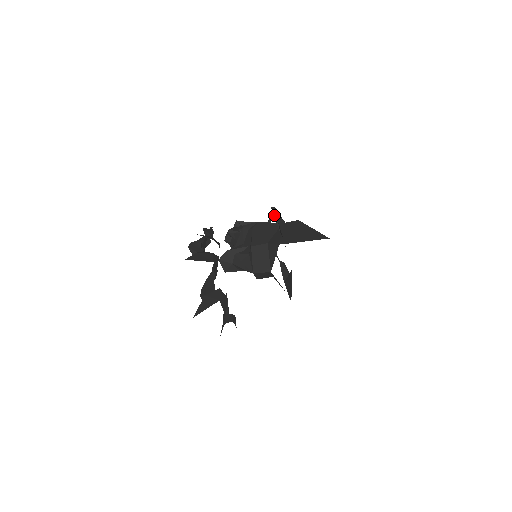
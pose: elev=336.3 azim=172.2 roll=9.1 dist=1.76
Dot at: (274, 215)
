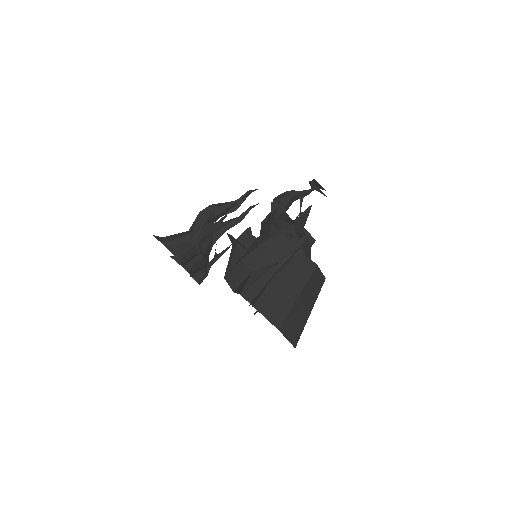
Dot at: (287, 252)
